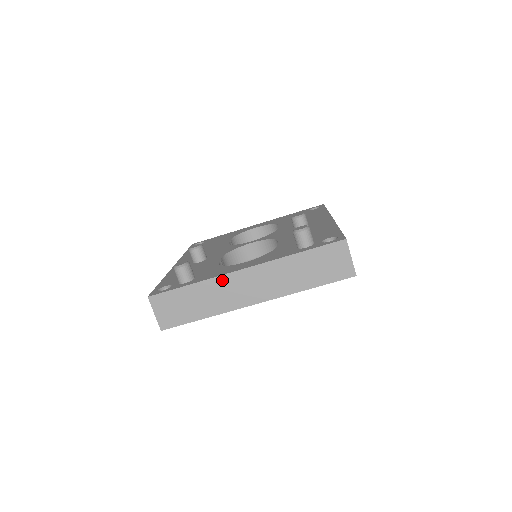
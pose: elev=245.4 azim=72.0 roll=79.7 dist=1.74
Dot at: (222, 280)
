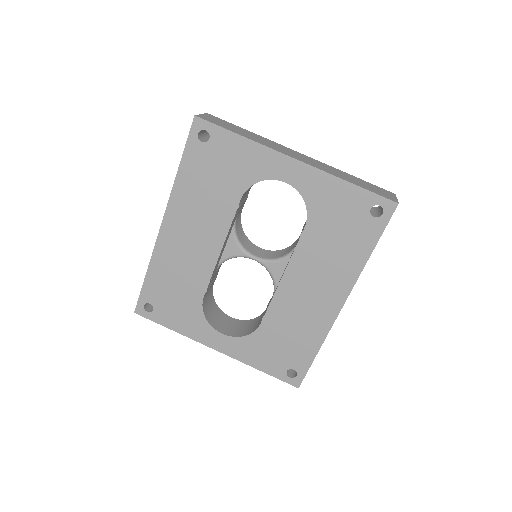
Dot at: (277, 144)
